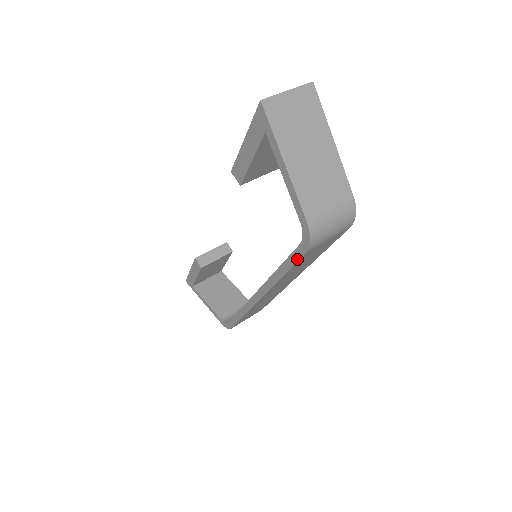
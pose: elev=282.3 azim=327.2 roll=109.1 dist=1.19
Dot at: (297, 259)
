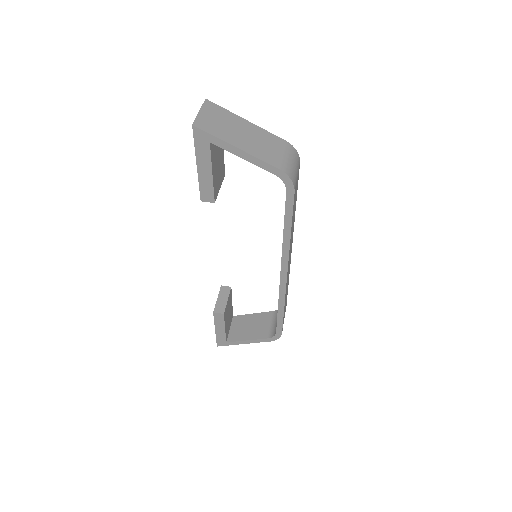
Dot at: (292, 205)
